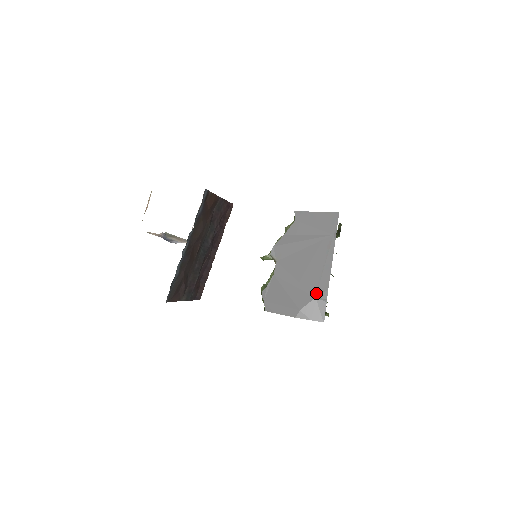
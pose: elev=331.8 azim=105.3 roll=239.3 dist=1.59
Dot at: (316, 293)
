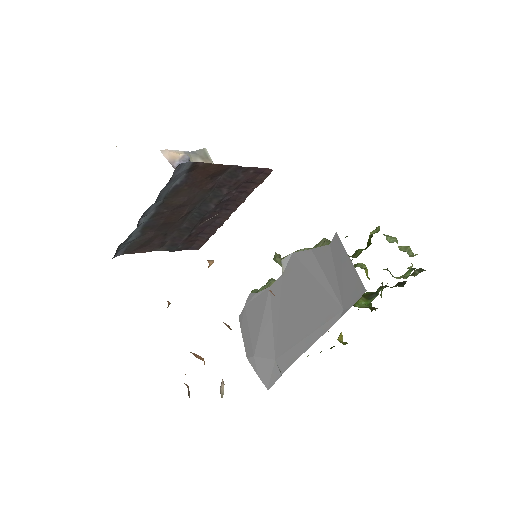
Dot at: (279, 356)
